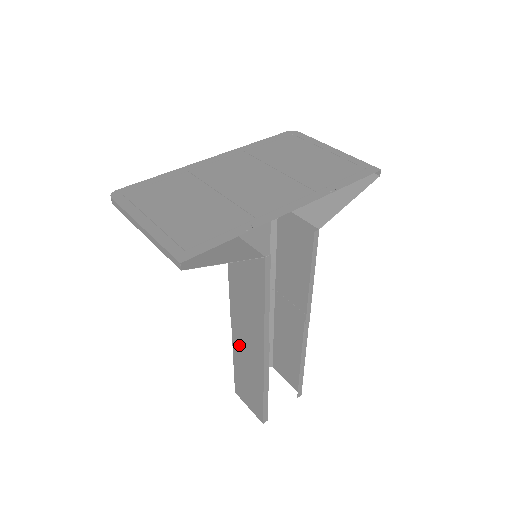
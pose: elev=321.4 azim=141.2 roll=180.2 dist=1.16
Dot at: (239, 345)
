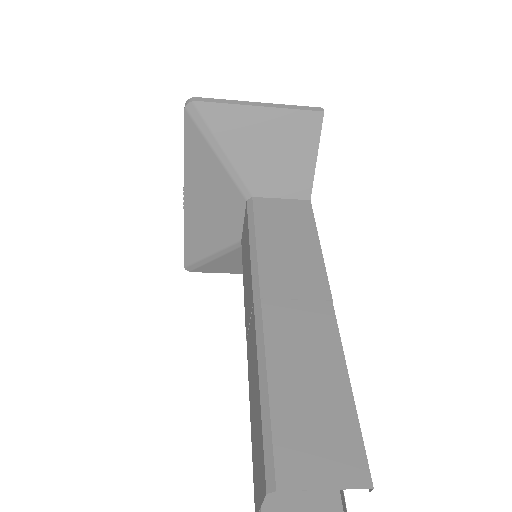
Dot at: (282, 332)
